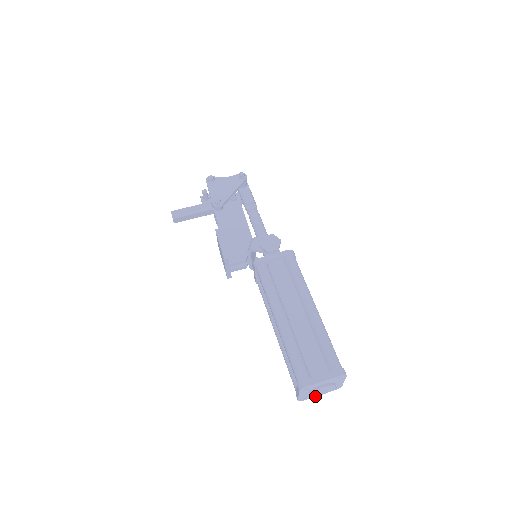
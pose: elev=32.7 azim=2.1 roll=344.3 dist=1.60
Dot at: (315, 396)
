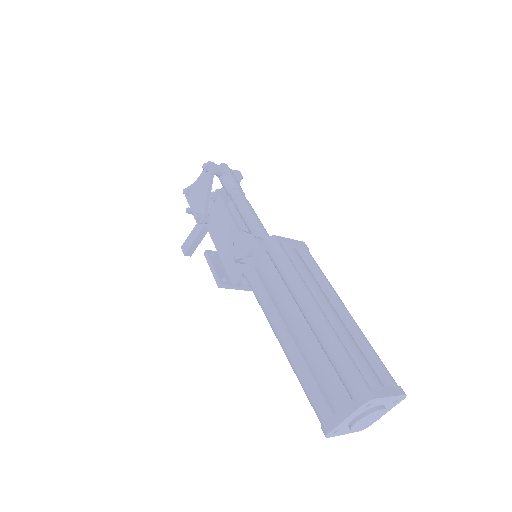
Dot at: (371, 423)
